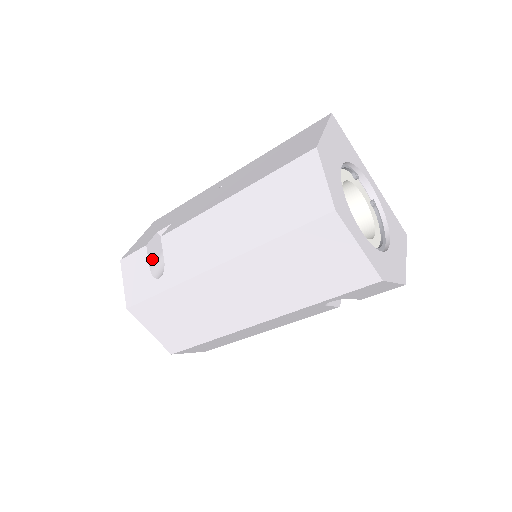
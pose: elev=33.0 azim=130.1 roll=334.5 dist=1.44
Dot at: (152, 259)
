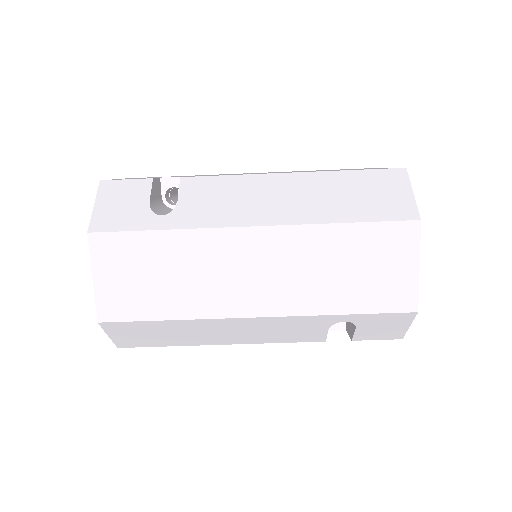
Dot at: (152, 196)
